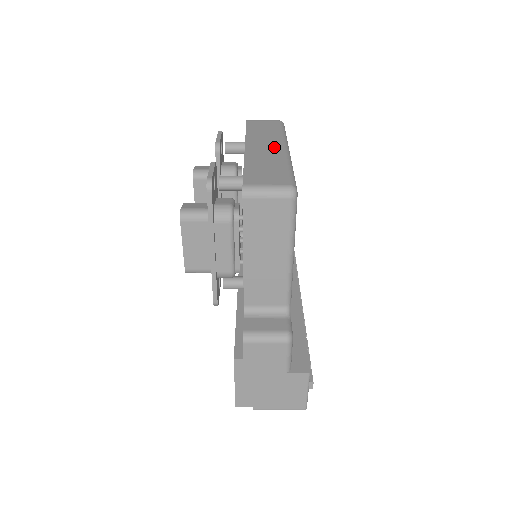
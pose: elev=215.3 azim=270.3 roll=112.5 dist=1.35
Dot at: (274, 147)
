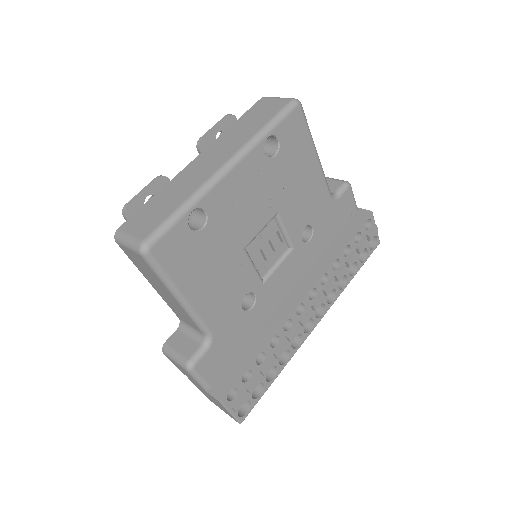
Dot at: (215, 163)
